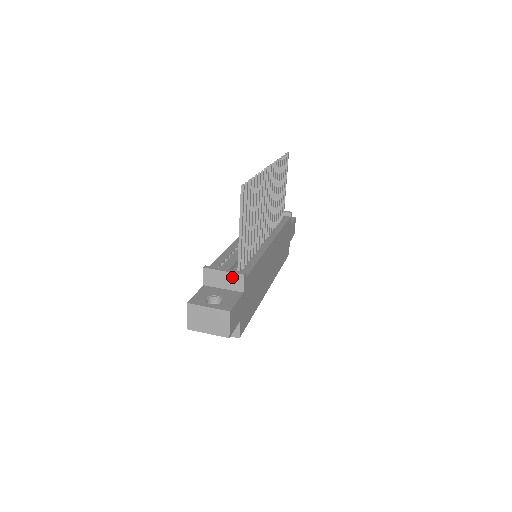
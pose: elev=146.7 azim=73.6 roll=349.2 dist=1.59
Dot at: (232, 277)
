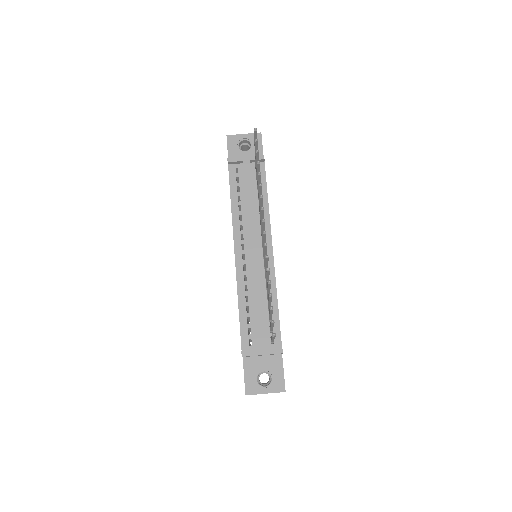
Dot at: (271, 354)
